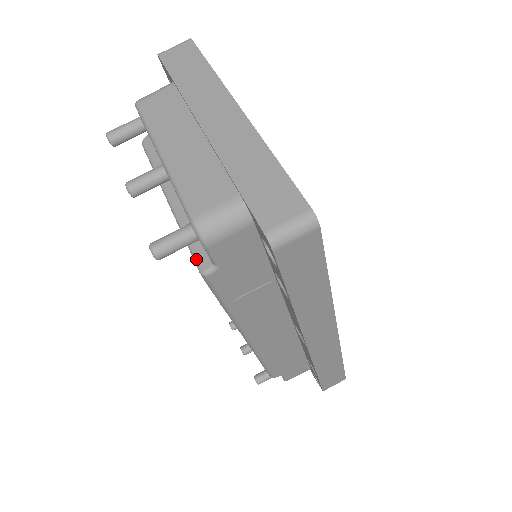
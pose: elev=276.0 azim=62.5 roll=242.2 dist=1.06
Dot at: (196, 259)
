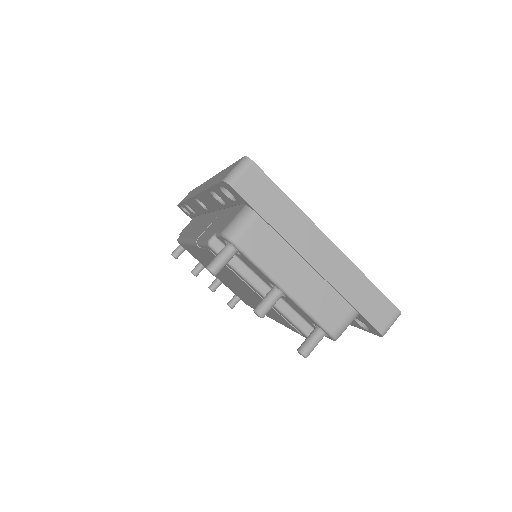
Dot at: (307, 334)
